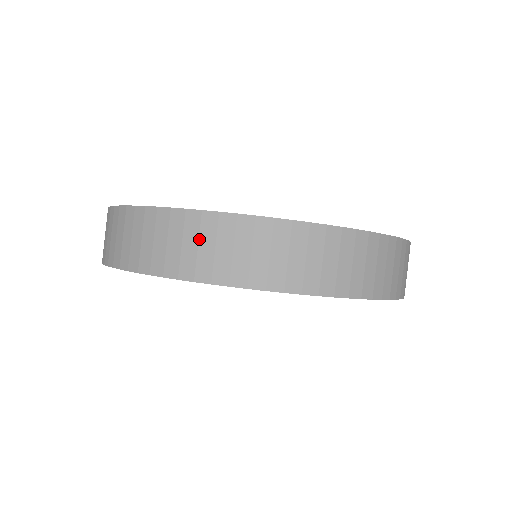
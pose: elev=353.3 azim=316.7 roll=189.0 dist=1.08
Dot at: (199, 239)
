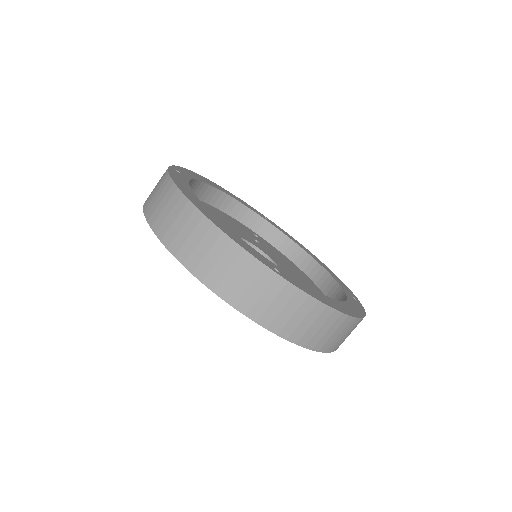
Dot at: (163, 198)
